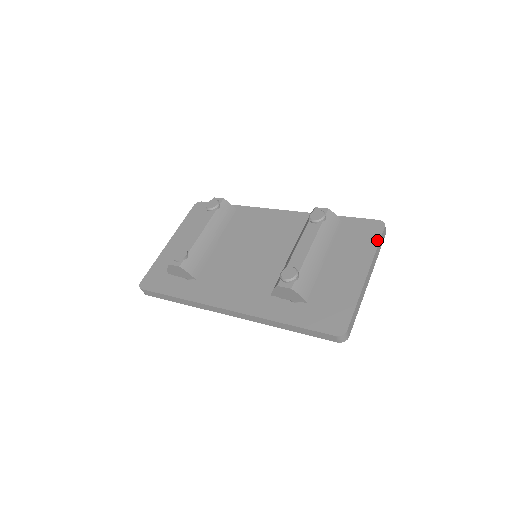
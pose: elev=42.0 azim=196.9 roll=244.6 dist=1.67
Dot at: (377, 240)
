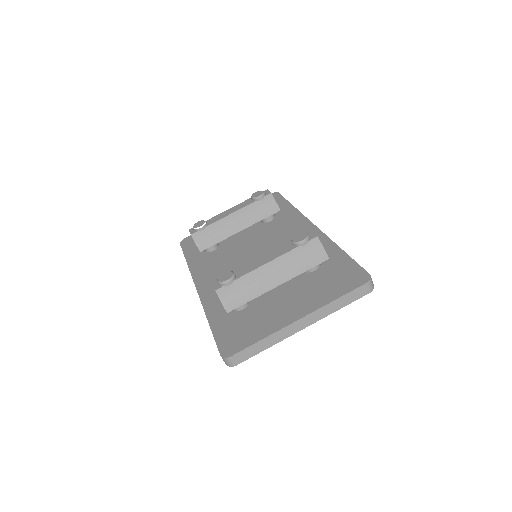
Dot at: (344, 292)
